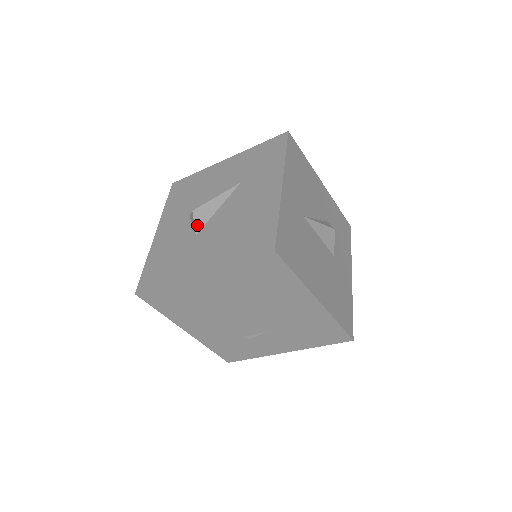
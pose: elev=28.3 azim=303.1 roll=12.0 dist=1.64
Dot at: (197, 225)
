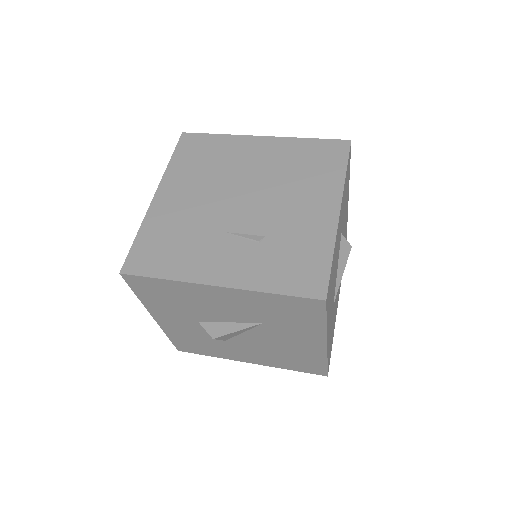
Dot at: occluded
